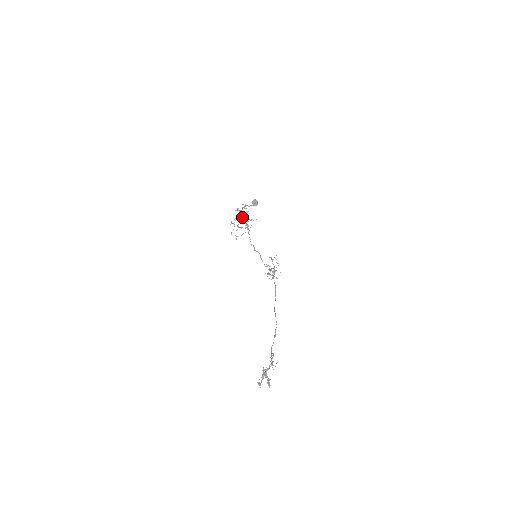
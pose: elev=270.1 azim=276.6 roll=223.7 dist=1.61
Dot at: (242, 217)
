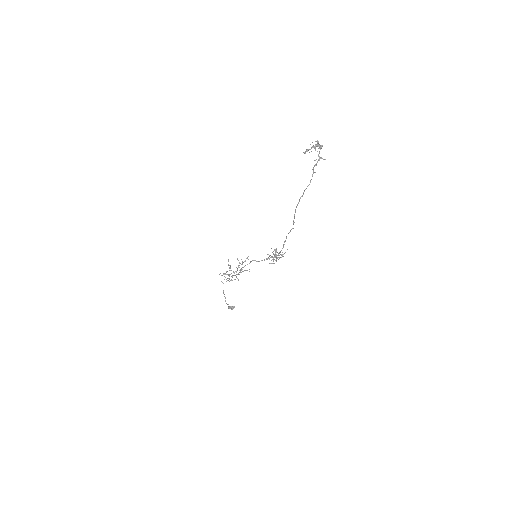
Dot at: (232, 275)
